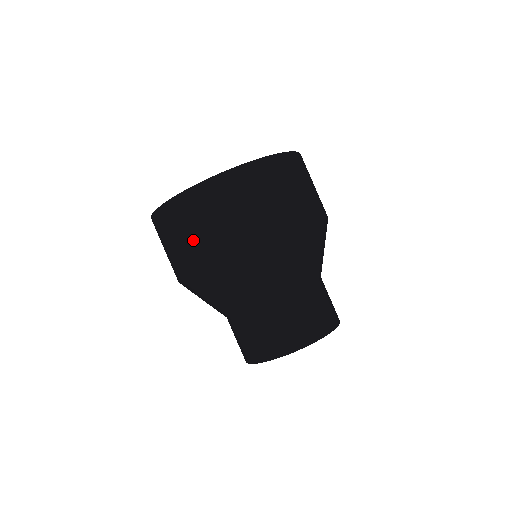
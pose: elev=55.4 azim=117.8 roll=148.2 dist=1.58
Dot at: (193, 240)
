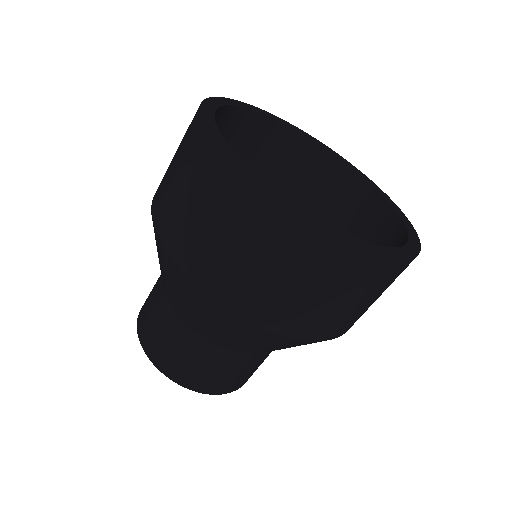
Dot at: (253, 274)
